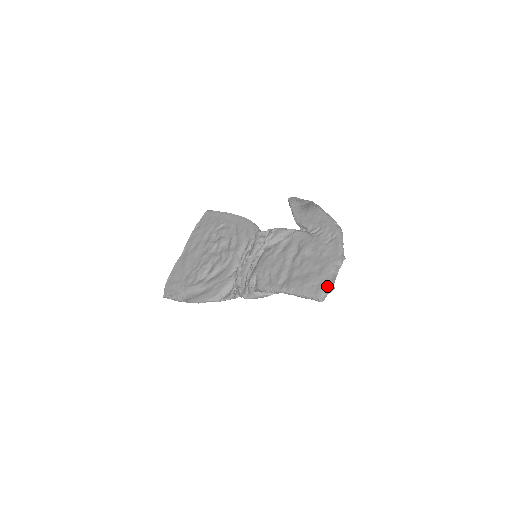
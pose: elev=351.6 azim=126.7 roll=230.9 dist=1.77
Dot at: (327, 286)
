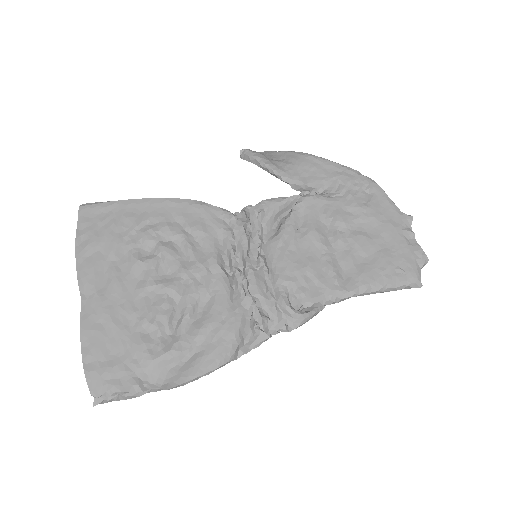
Dot at: (417, 262)
